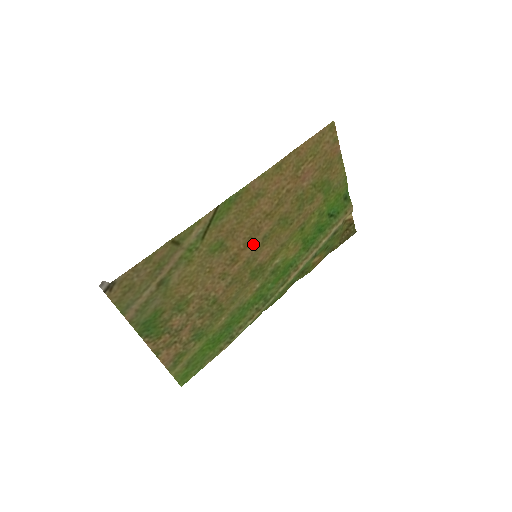
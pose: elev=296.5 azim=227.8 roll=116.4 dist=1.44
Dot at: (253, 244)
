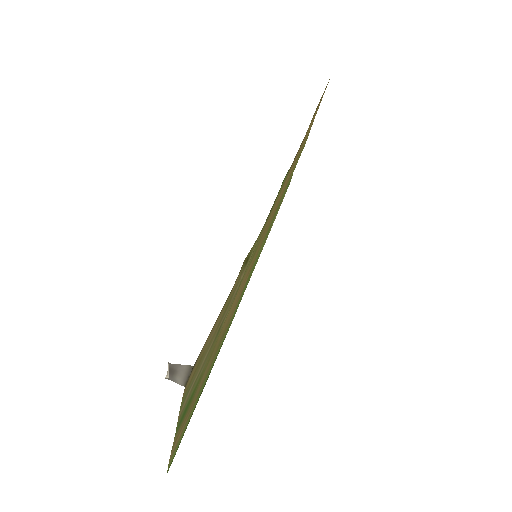
Dot at: occluded
